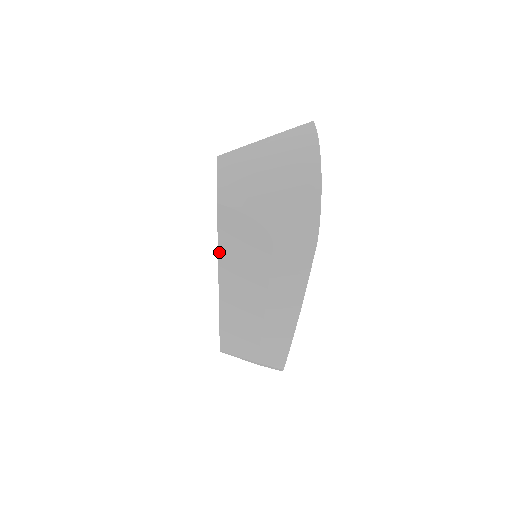
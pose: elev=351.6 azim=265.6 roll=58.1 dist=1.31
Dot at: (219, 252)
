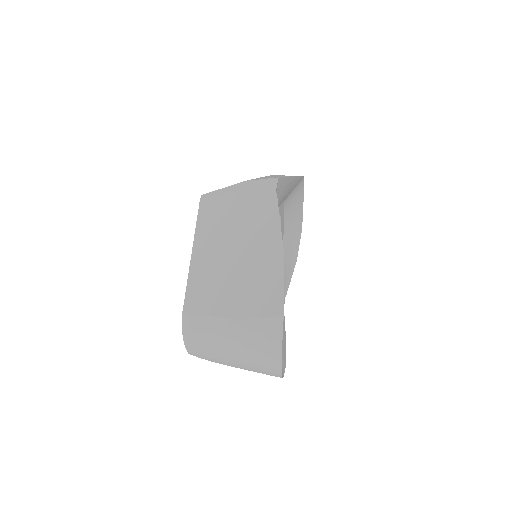
Dot at: occluded
